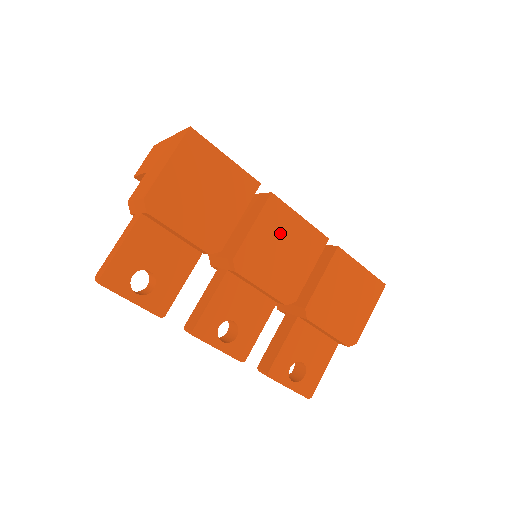
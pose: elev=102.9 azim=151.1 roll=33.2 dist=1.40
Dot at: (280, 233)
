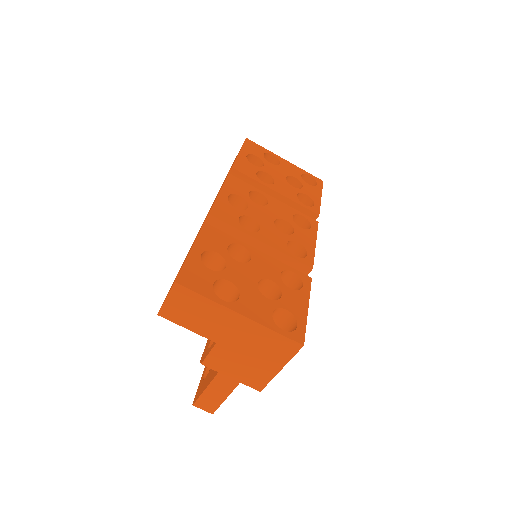
Dot at: occluded
